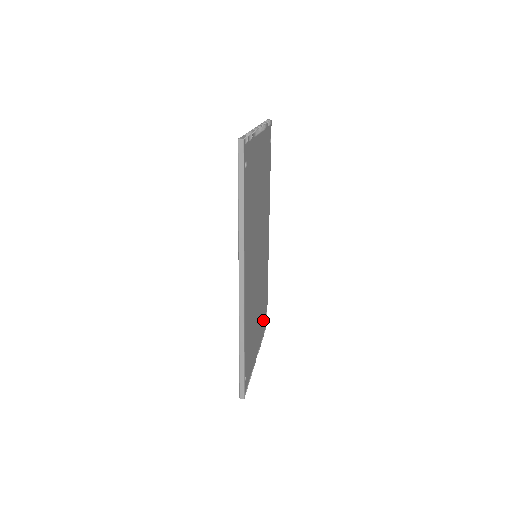
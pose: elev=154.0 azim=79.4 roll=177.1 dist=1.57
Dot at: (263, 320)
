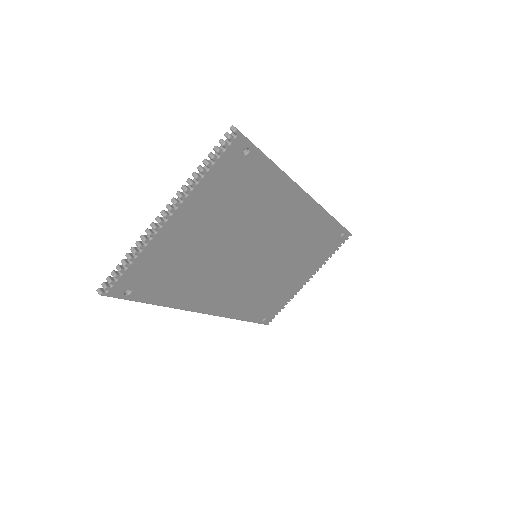
Dot at: (326, 249)
